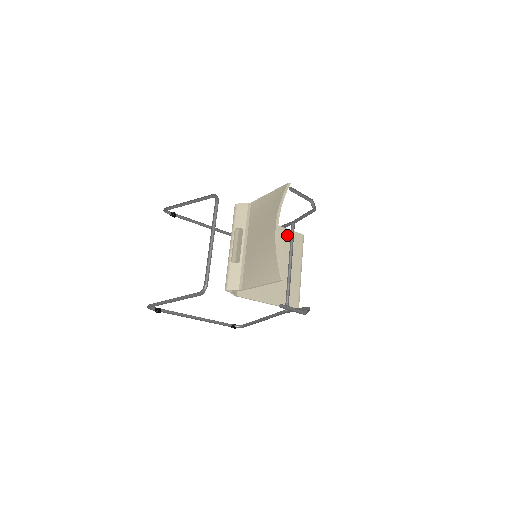
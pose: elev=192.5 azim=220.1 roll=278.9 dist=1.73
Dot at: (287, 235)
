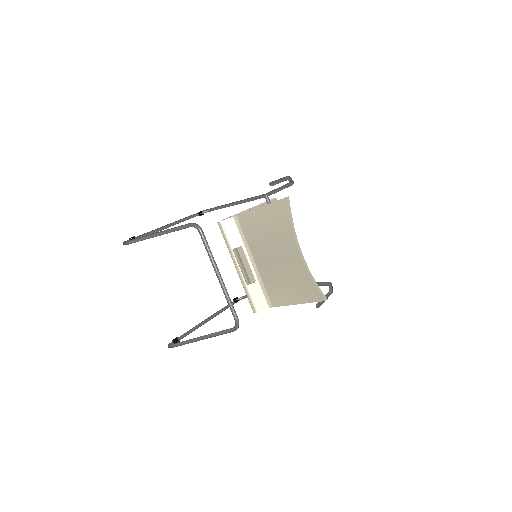
Dot at: occluded
